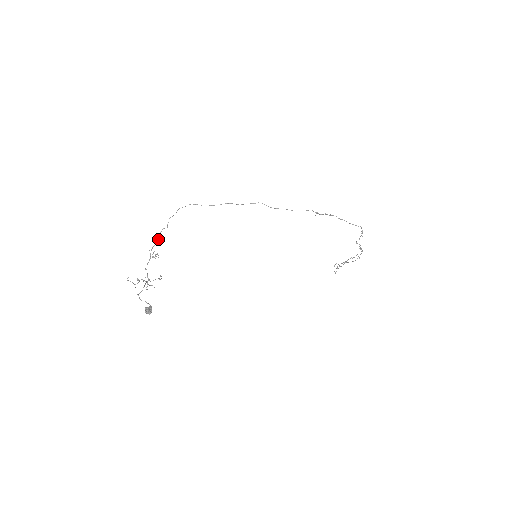
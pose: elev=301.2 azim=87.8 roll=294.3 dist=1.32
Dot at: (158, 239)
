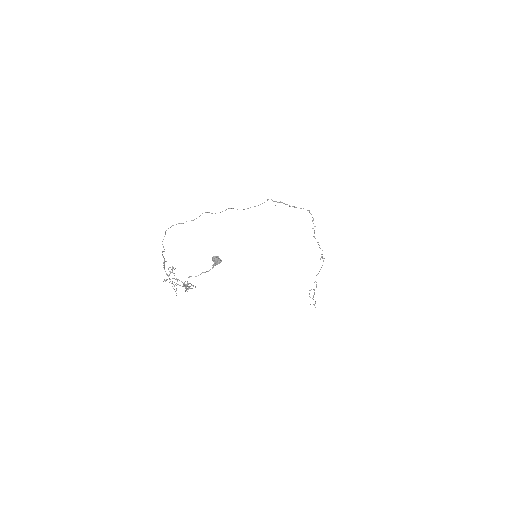
Dot at: (164, 260)
